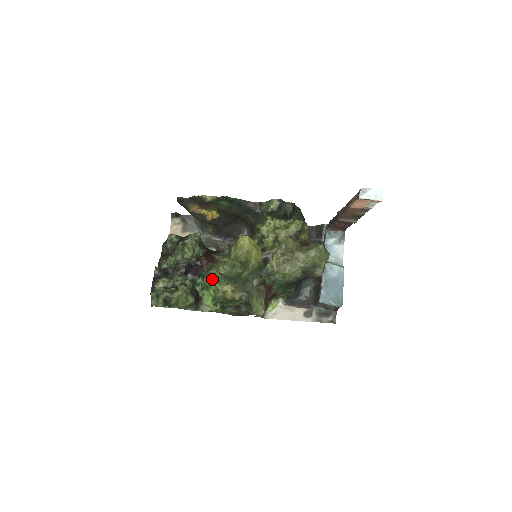
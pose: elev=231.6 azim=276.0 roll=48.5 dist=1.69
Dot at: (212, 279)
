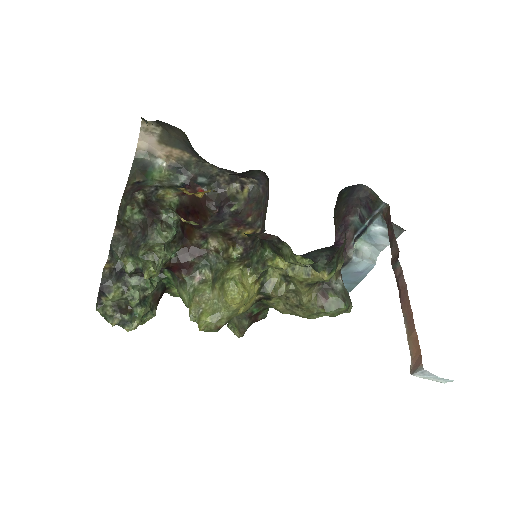
Dot at: (182, 300)
